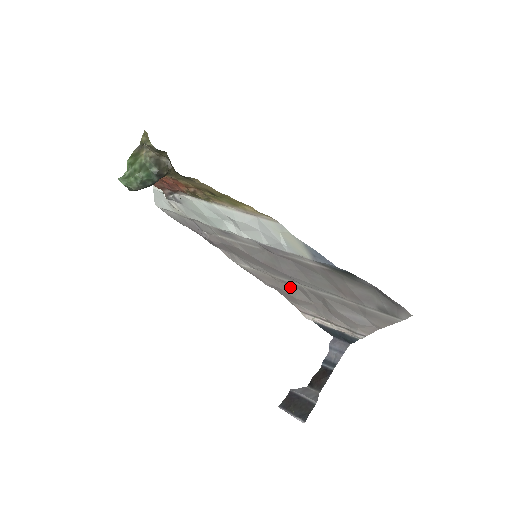
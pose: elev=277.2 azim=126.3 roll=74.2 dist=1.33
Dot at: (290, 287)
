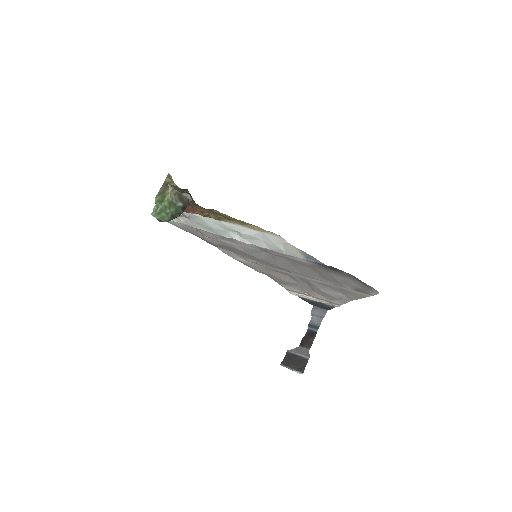
Dot at: (280, 274)
